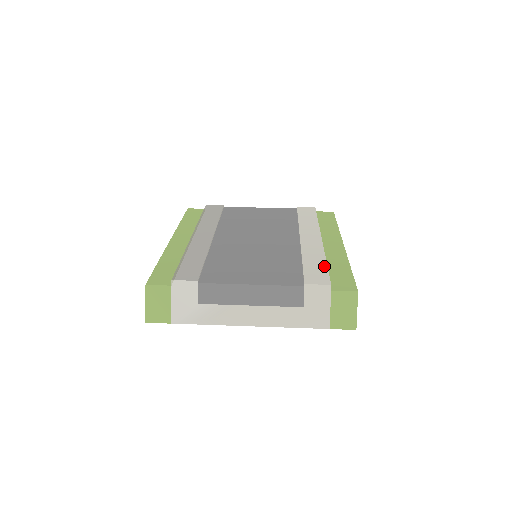
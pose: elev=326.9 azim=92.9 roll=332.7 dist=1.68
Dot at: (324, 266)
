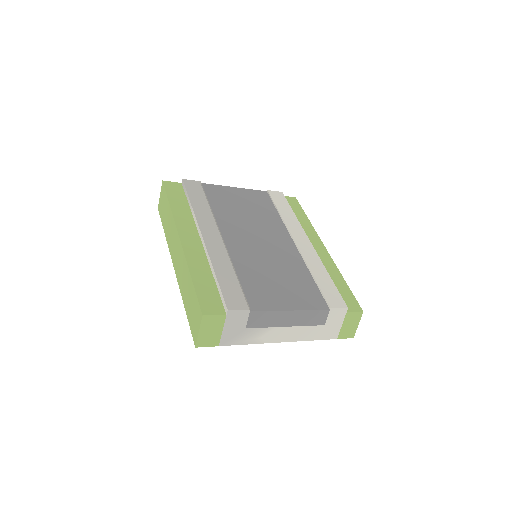
Dot at: (332, 283)
